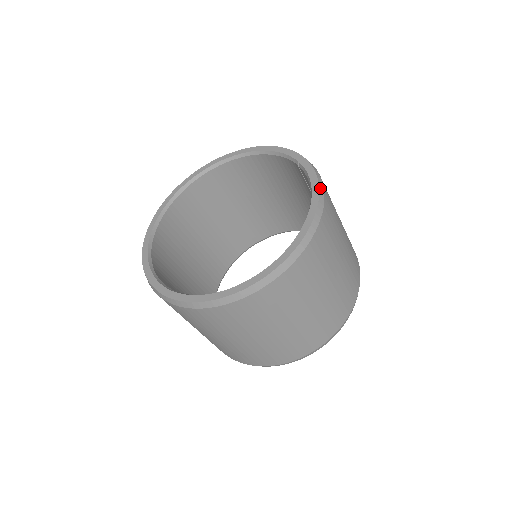
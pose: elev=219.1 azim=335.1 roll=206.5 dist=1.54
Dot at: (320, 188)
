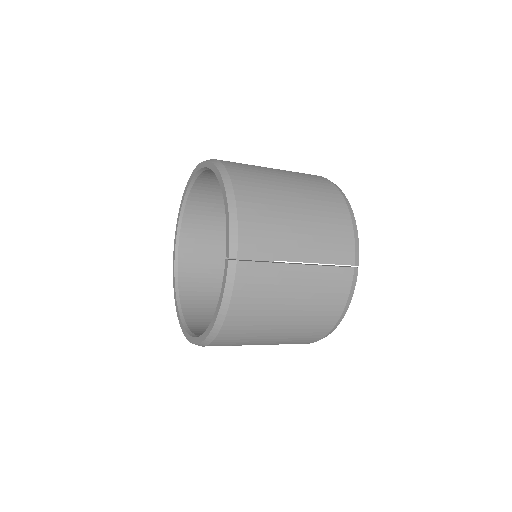
Dot at: (221, 310)
